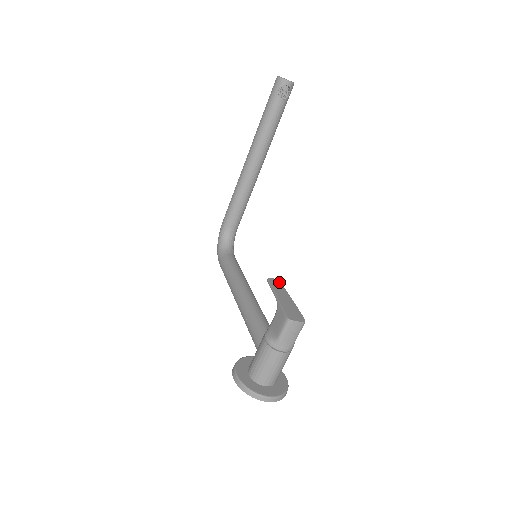
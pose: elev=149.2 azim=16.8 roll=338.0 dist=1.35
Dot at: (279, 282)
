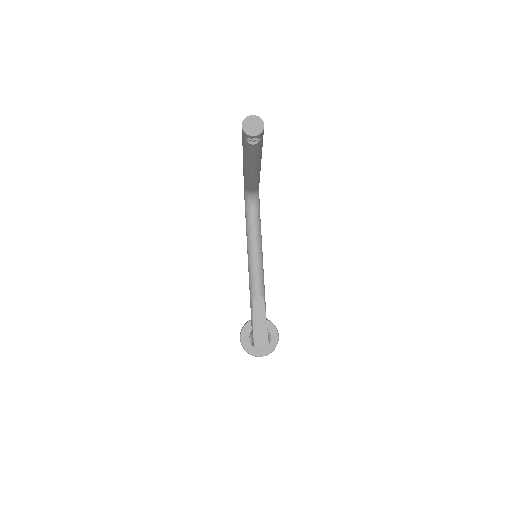
Dot at: (262, 300)
